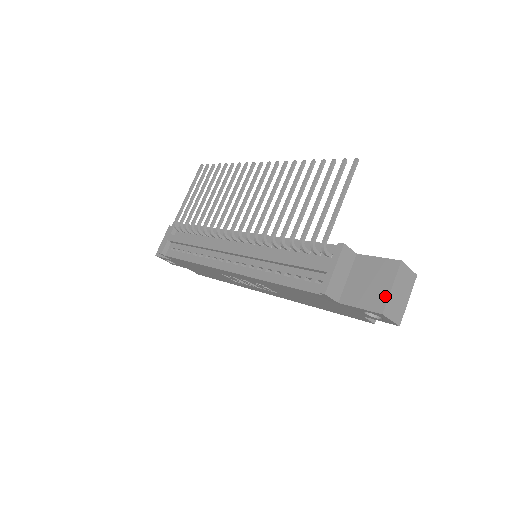
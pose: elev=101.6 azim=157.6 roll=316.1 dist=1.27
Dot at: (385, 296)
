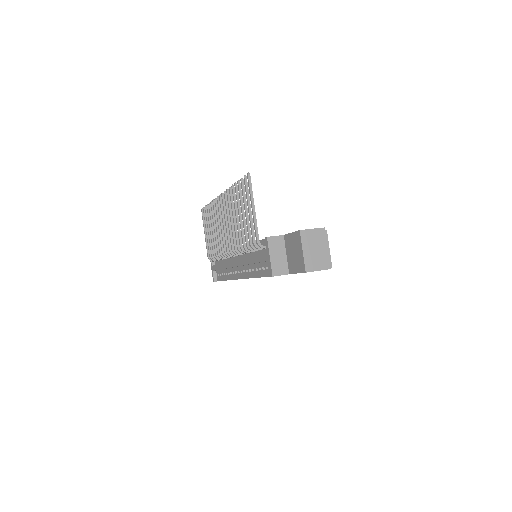
Dot at: (302, 259)
